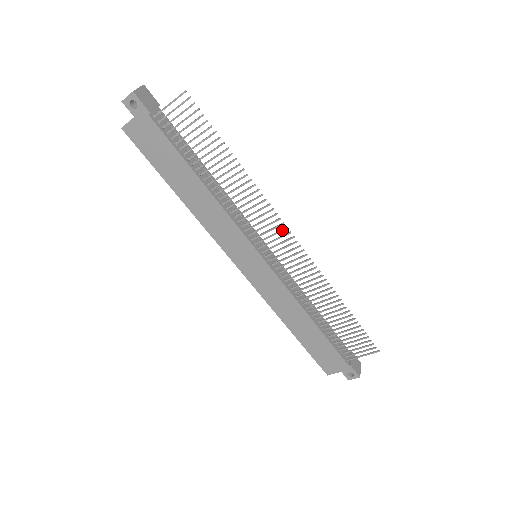
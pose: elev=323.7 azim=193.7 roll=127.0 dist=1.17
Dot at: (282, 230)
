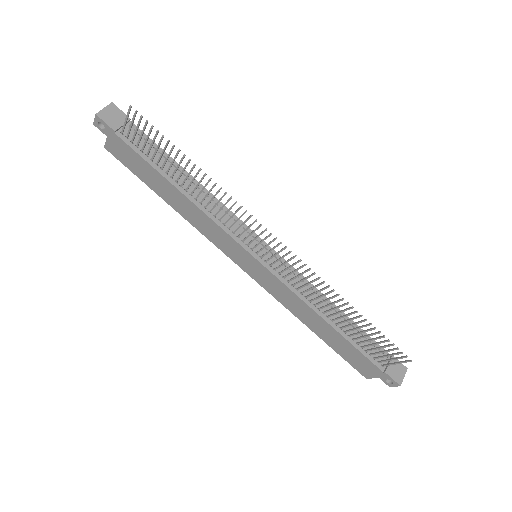
Dot at: (263, 232)
